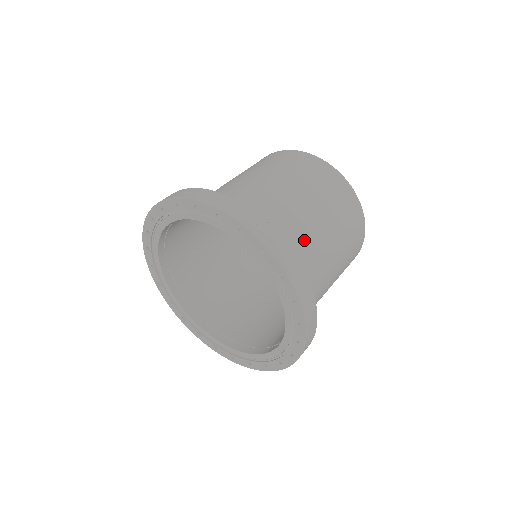
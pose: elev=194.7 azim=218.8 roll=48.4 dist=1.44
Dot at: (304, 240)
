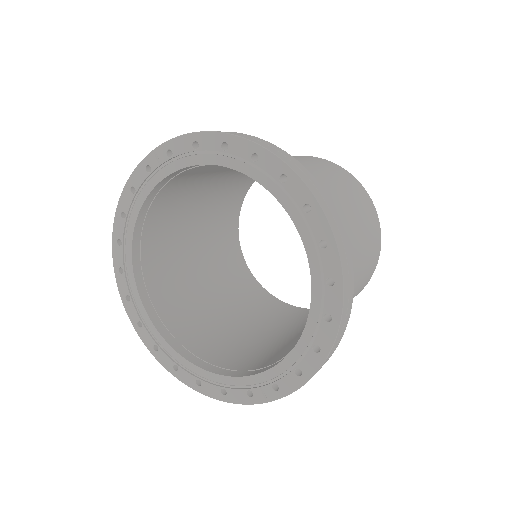
Dot at: occluded
